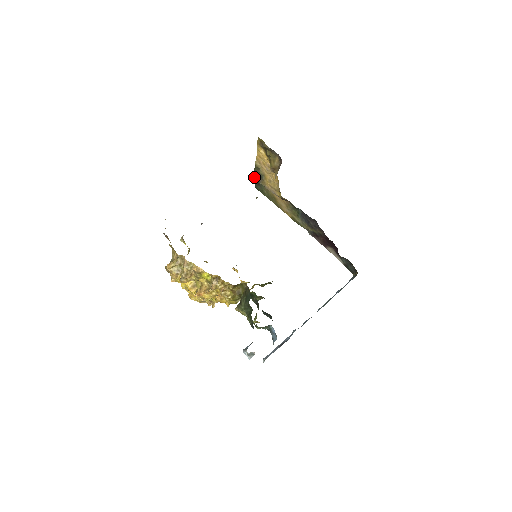
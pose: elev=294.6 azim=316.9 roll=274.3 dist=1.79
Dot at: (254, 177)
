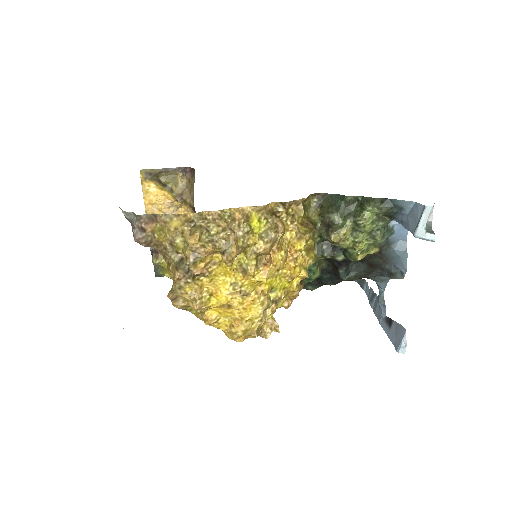
Dot at: (151, 249)
